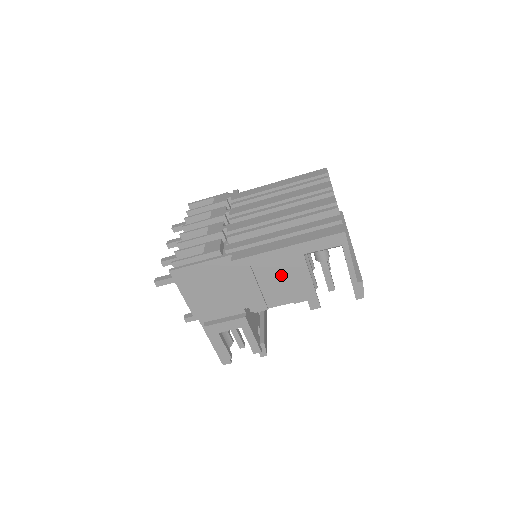
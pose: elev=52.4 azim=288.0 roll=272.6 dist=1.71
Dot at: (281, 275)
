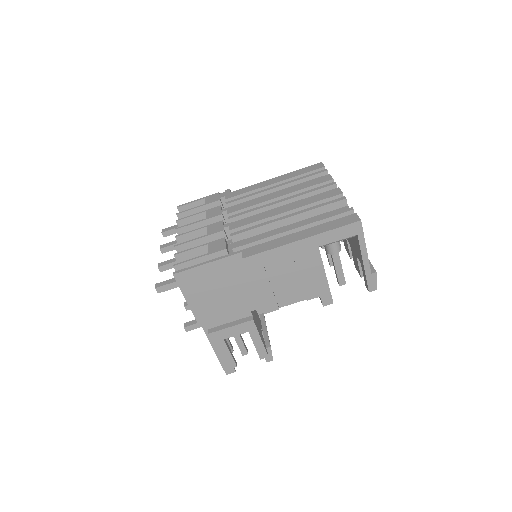
Dot at: (293, 271)
